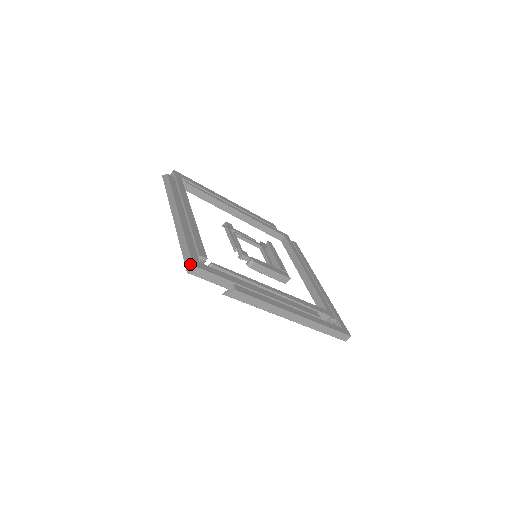
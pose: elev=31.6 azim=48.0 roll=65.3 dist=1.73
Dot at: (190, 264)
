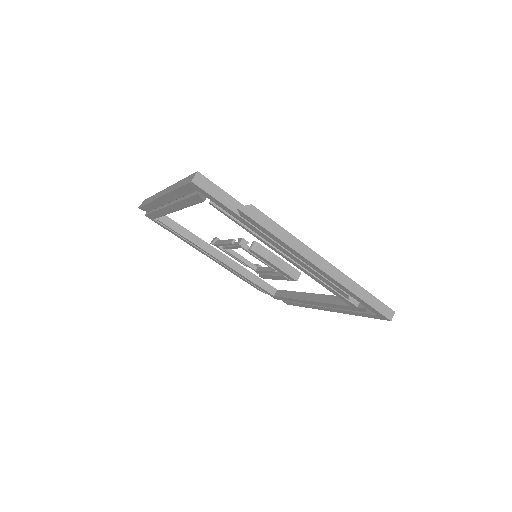
Dot at: (193, 174)
